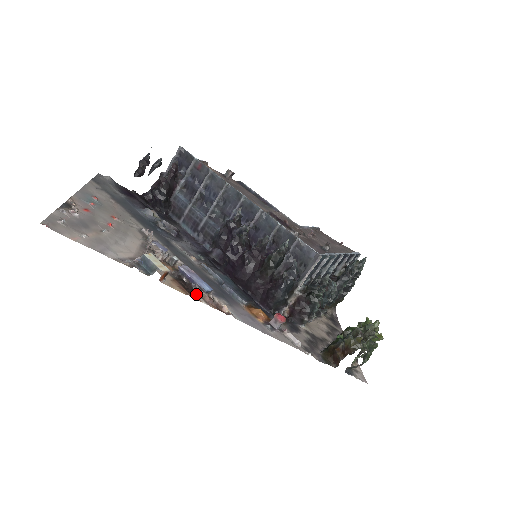
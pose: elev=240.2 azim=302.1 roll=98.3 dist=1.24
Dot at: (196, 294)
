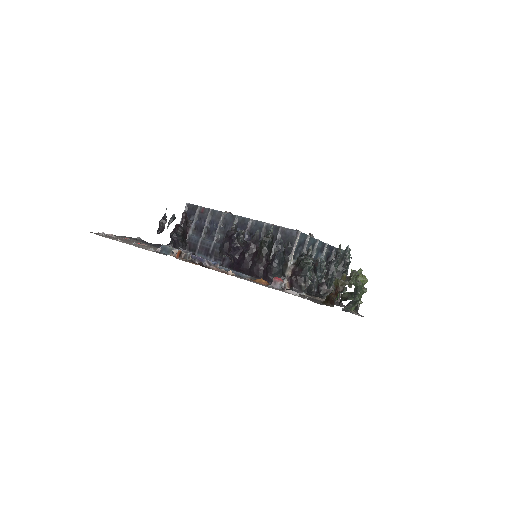
Dot at: (206, 267)
